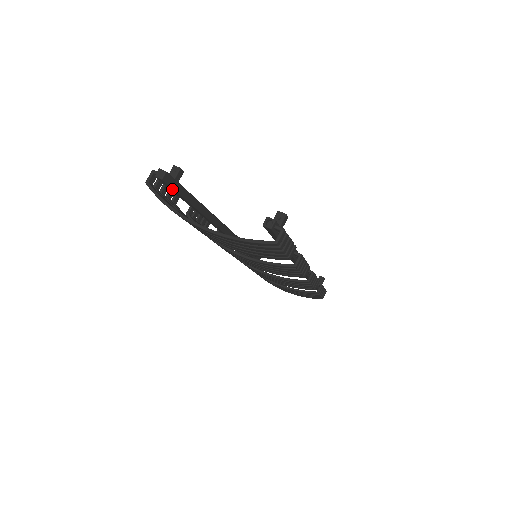
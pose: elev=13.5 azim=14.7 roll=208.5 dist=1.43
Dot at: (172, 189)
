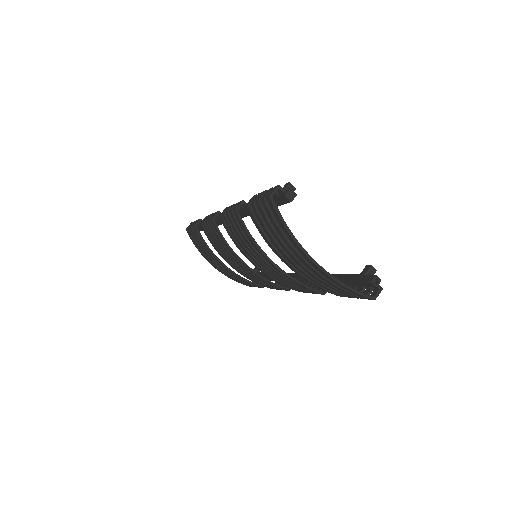
Dot at: (277, 204)
